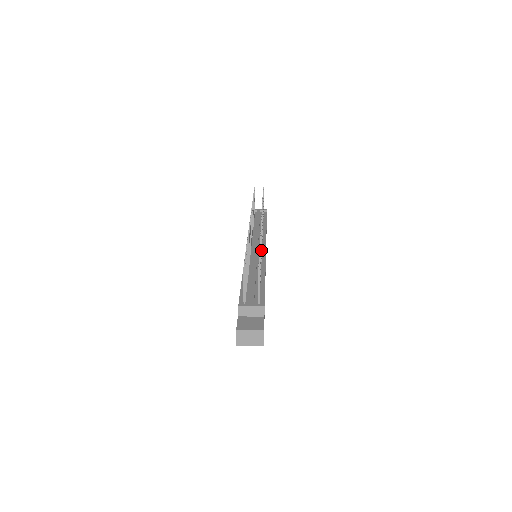
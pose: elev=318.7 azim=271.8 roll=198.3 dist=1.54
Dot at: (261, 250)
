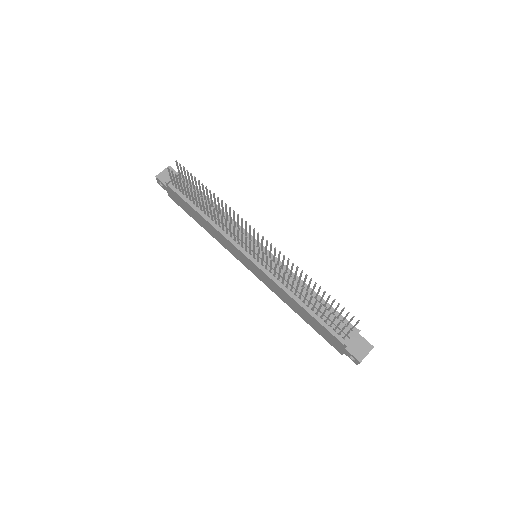
Dot at: occluded
